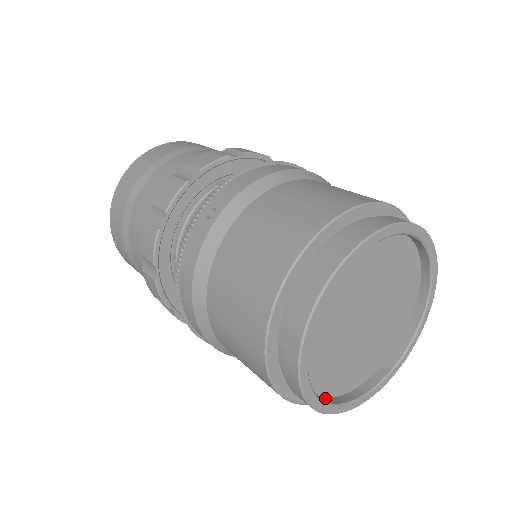
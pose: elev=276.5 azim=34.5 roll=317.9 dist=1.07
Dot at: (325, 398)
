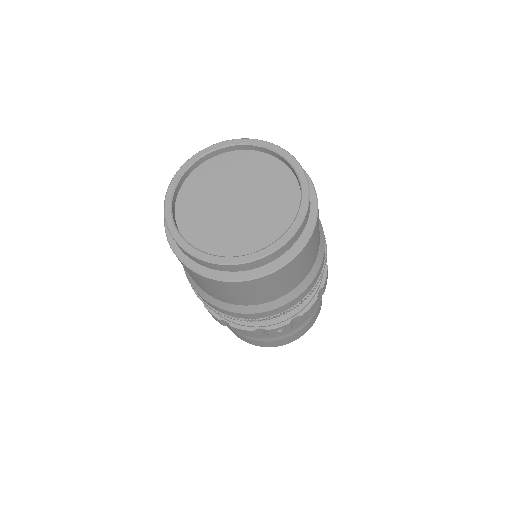
Dot at: occluded
